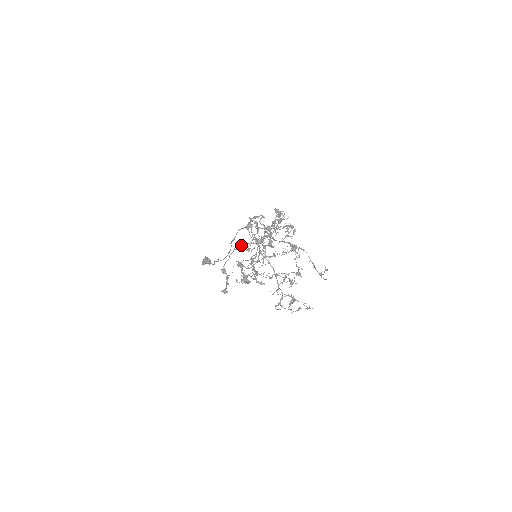
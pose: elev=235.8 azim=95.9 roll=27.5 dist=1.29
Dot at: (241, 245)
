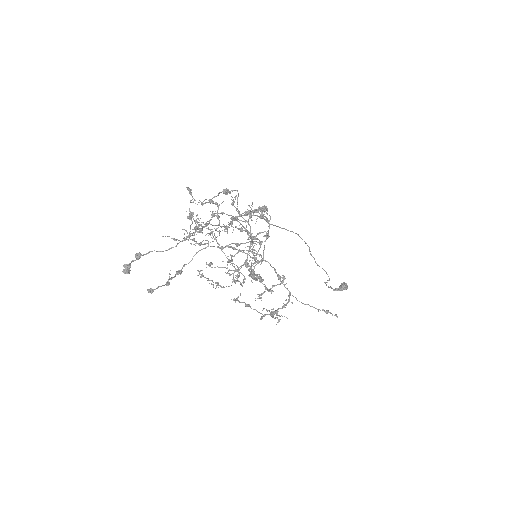
Dot at: (202, 241)
